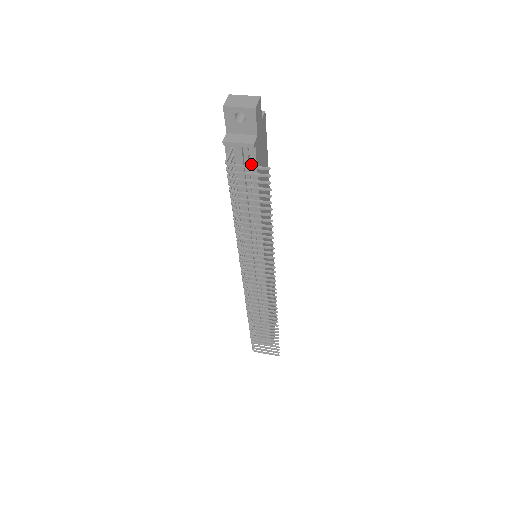
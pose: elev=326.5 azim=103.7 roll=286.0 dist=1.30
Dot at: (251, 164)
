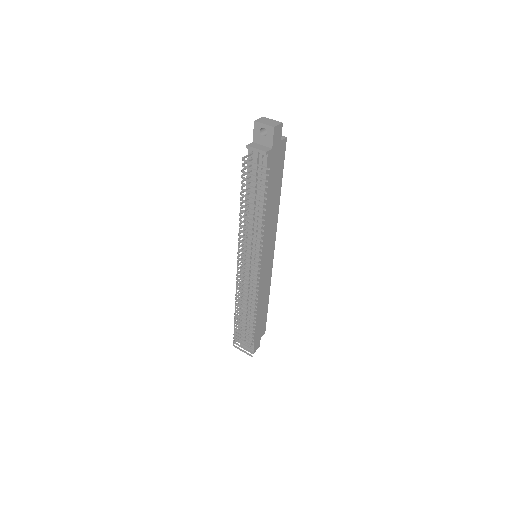
Dot at: (263, 169)
